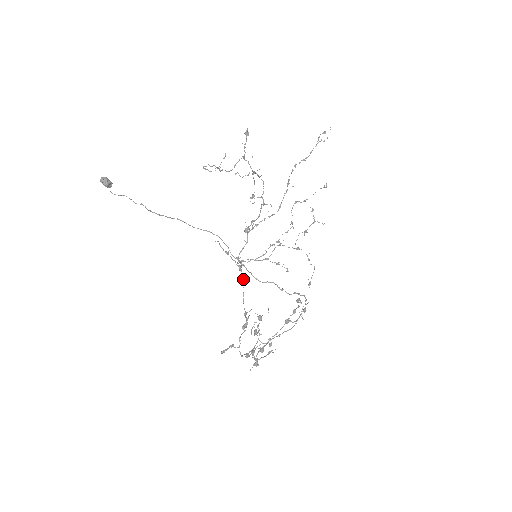
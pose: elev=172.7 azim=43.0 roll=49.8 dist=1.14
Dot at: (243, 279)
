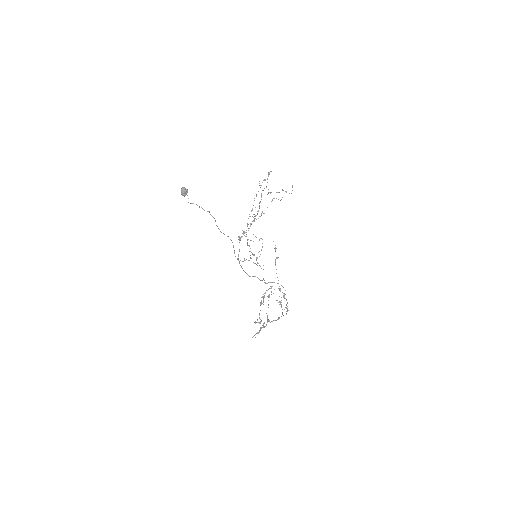
Dot at: occluded
